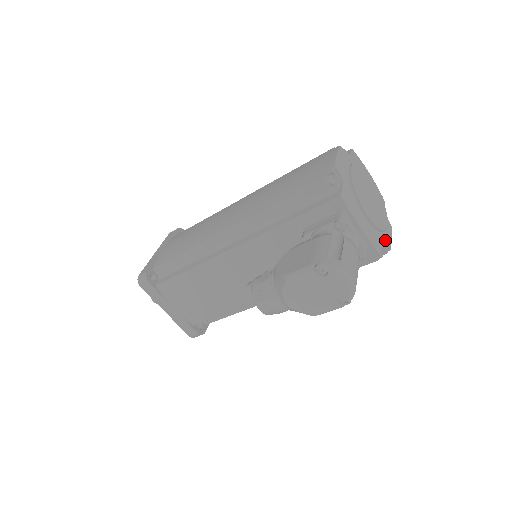
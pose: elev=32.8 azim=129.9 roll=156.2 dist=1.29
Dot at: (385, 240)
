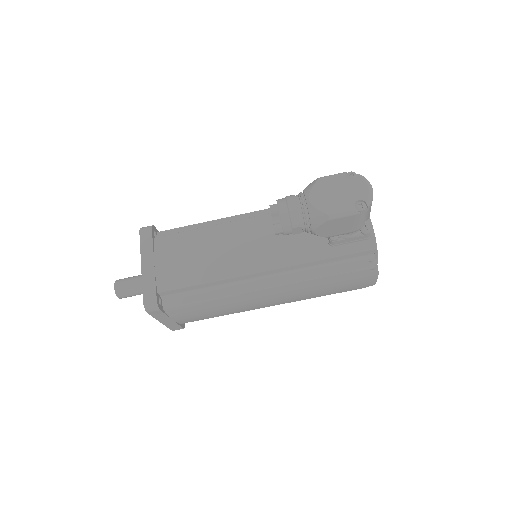
Dot at: (376, 262)
